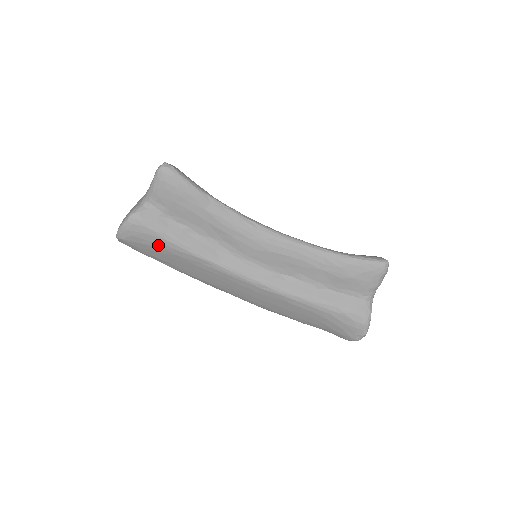
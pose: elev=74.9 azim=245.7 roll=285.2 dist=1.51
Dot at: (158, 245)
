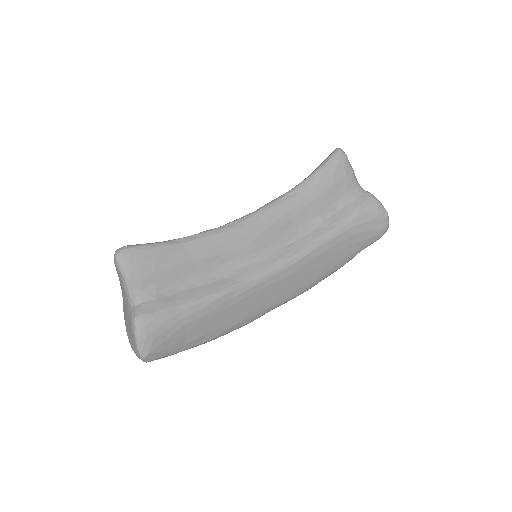
Dot at: (182, 324)
